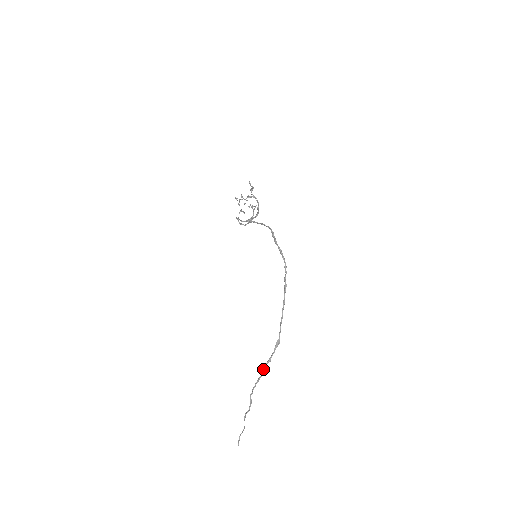
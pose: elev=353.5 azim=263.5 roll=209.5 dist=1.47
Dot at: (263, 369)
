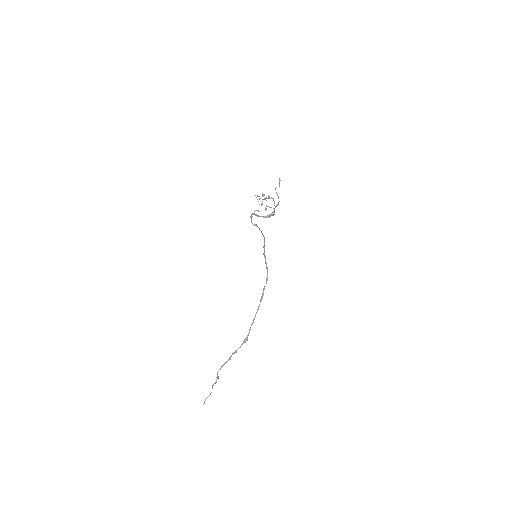
Dot at: (229, 357)
